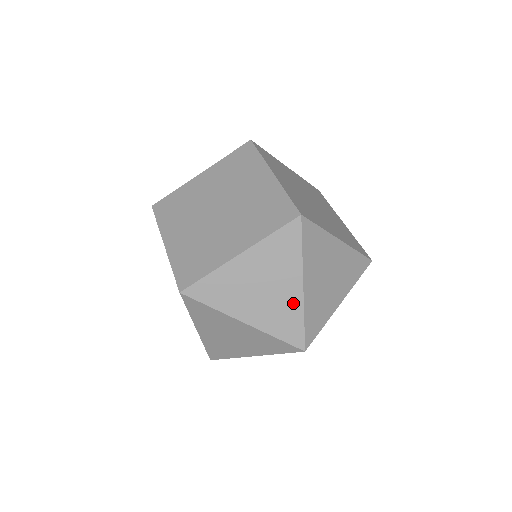
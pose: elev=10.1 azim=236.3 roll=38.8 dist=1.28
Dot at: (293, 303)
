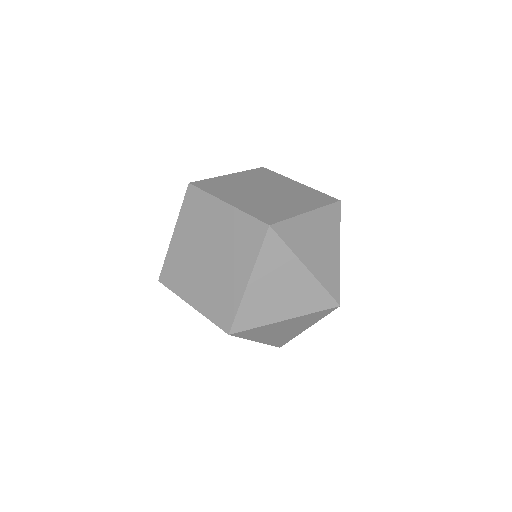
Dot at: (335, 263)
